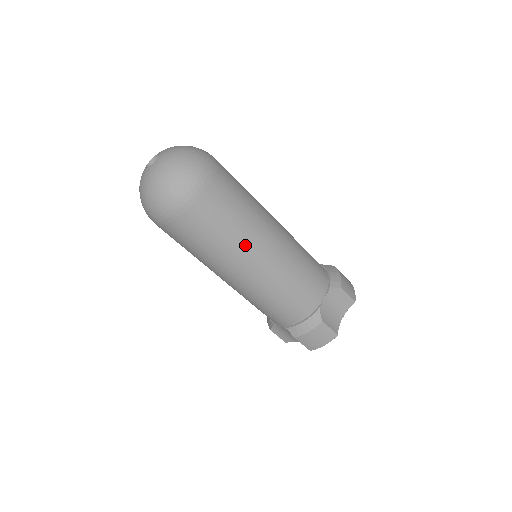
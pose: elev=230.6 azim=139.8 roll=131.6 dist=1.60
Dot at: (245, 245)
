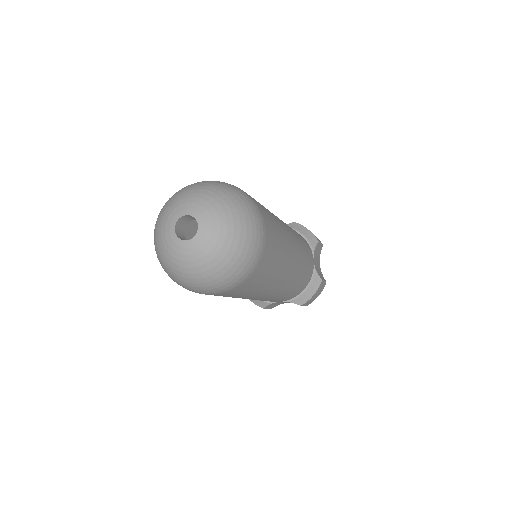
Dot at: (286, 261)
